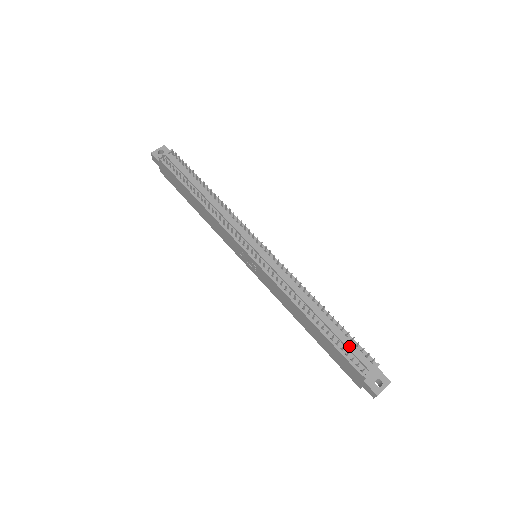
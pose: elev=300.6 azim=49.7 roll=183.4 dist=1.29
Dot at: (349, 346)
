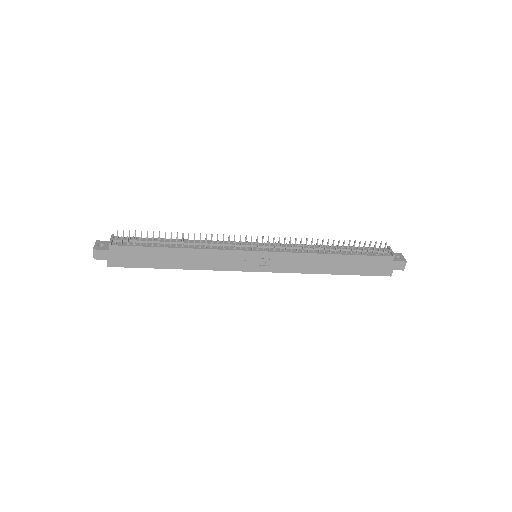
Dot at: occluded
